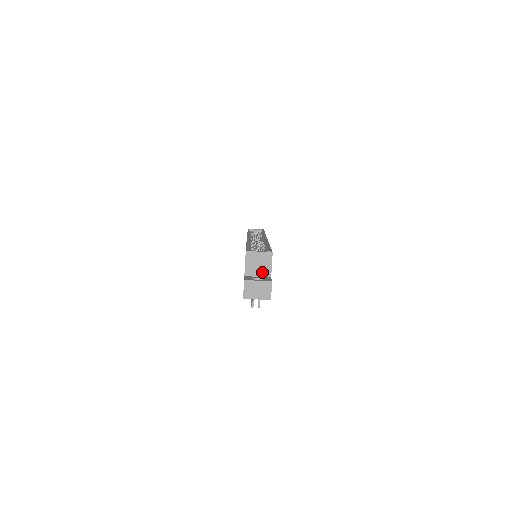
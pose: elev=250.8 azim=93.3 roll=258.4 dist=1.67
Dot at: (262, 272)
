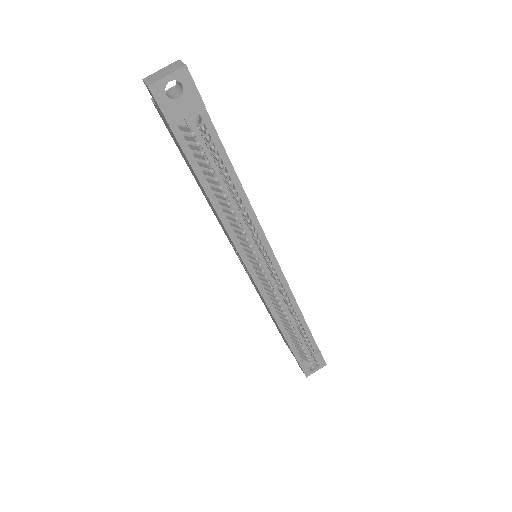
Dot at: occluded
